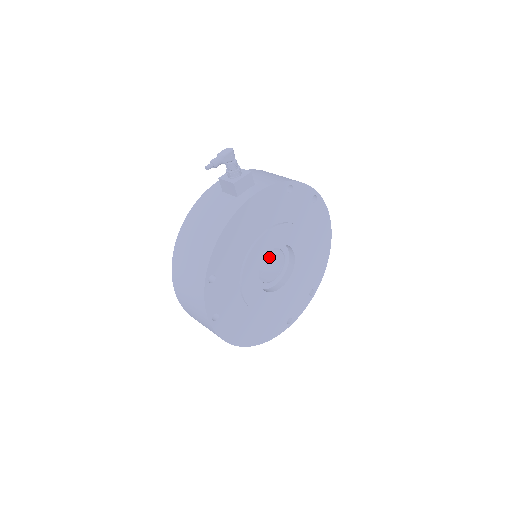
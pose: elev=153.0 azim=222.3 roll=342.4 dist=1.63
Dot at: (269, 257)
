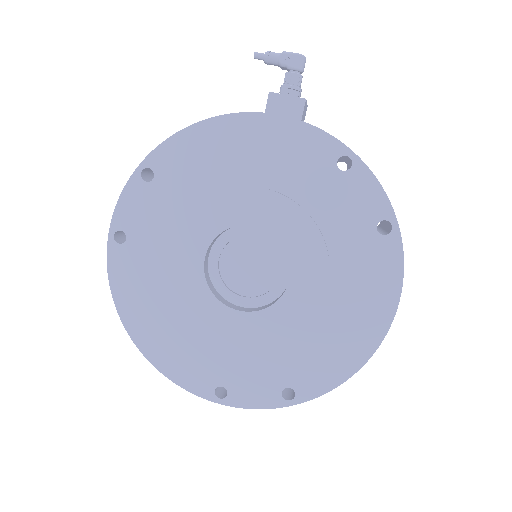
Dot at: occluded
